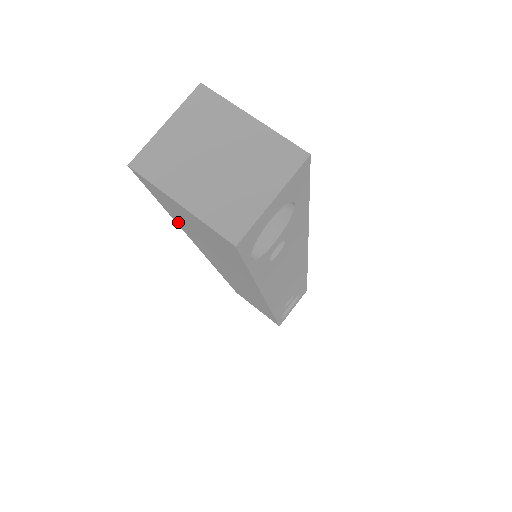
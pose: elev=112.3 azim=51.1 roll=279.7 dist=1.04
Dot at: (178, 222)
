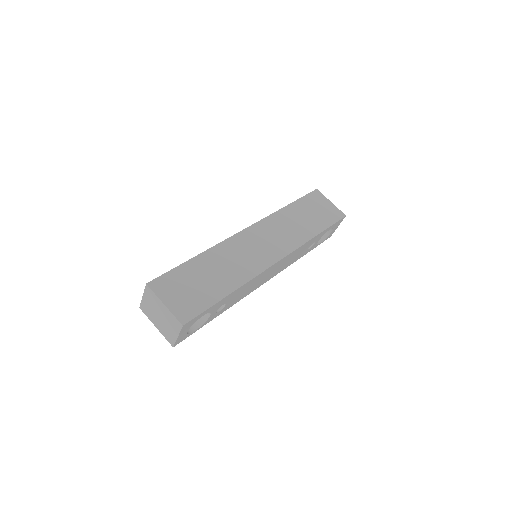
Dot at: occluded
